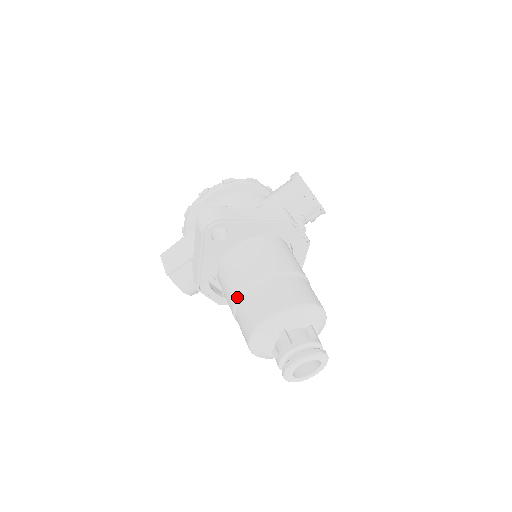
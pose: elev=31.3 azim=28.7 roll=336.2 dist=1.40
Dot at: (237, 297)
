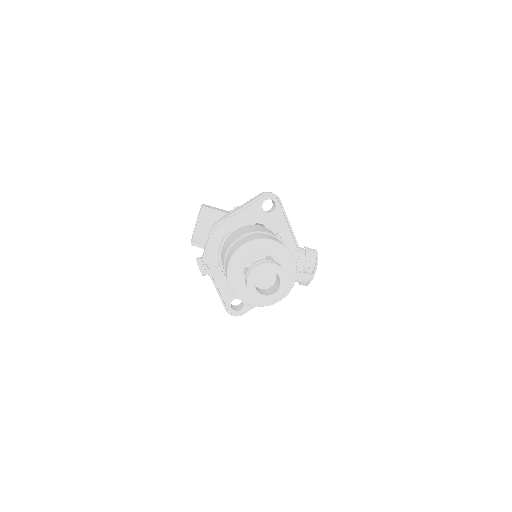
Dot at: (251, 232)
